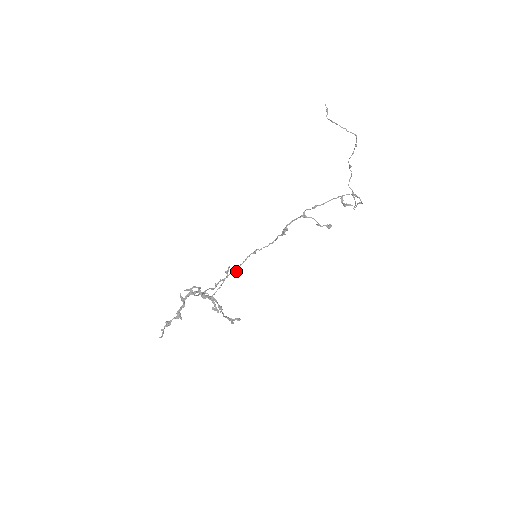
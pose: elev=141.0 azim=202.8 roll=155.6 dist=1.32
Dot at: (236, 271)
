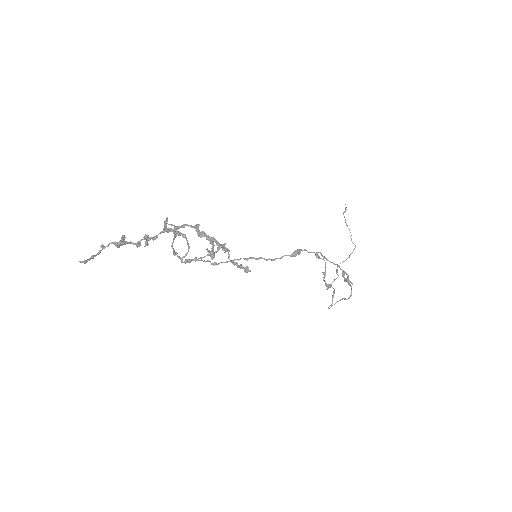
Dot at: (216, 264)
